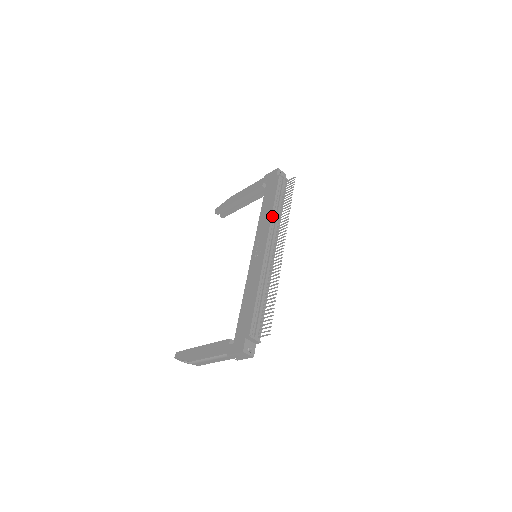
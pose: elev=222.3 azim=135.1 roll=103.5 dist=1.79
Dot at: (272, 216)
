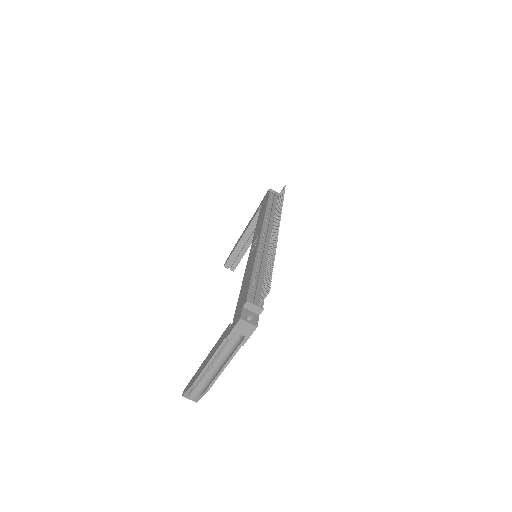
Dot at: (265, 215)
